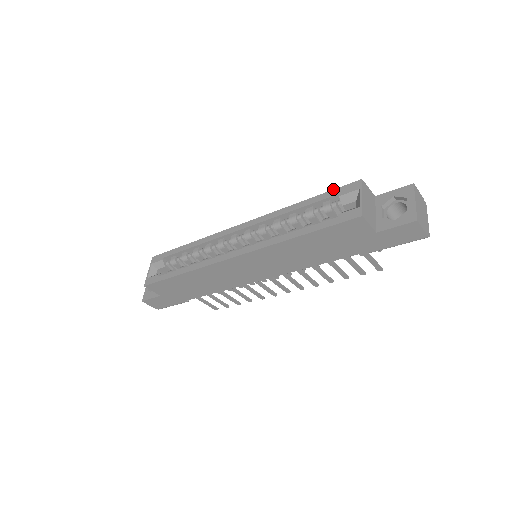
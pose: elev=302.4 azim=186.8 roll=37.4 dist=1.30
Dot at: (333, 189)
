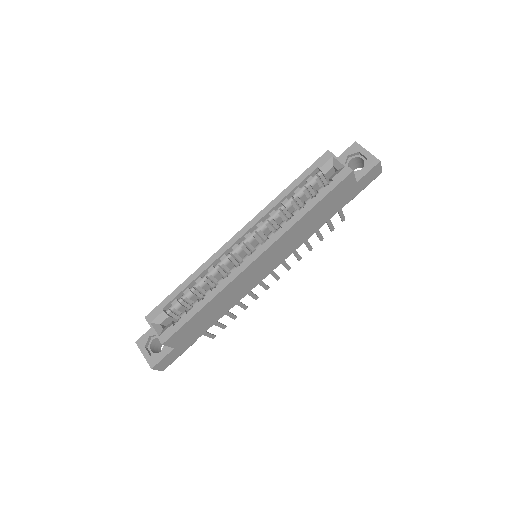
Dot at: (309, 167)
